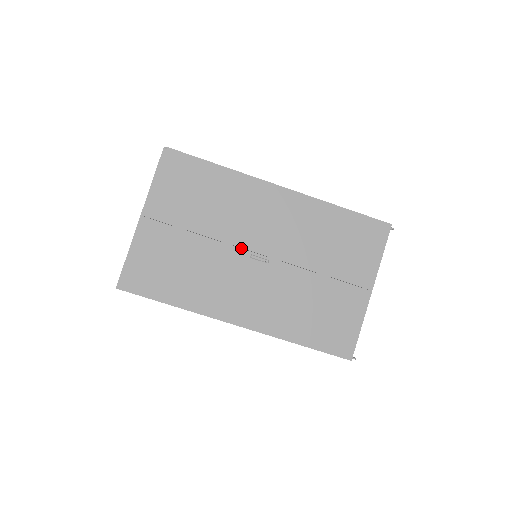
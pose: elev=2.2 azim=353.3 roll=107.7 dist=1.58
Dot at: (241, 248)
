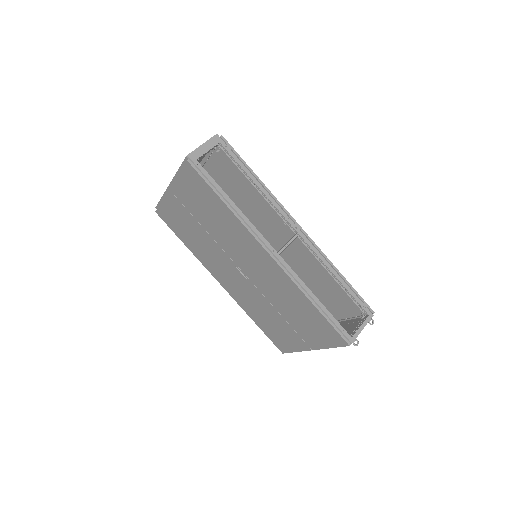
Dot at: occluded
